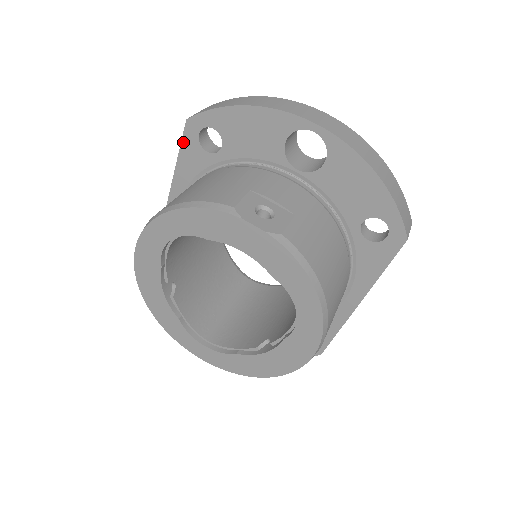
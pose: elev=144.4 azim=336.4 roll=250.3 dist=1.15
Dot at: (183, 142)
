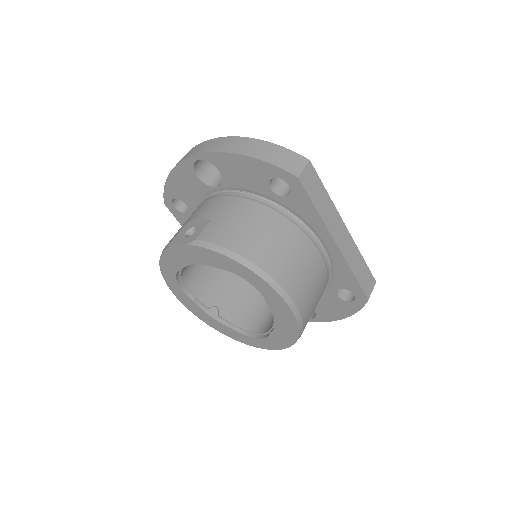
Dot at: (175, 217)
